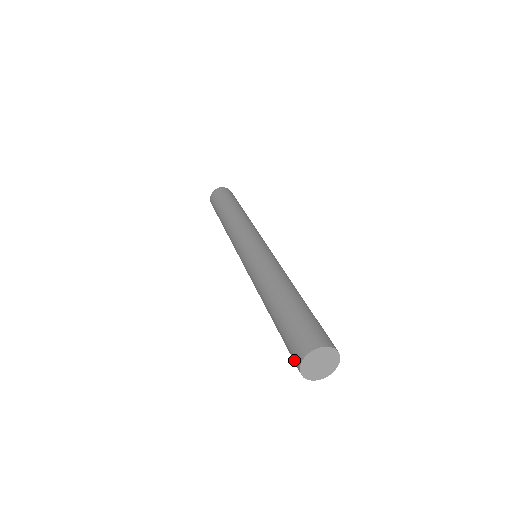
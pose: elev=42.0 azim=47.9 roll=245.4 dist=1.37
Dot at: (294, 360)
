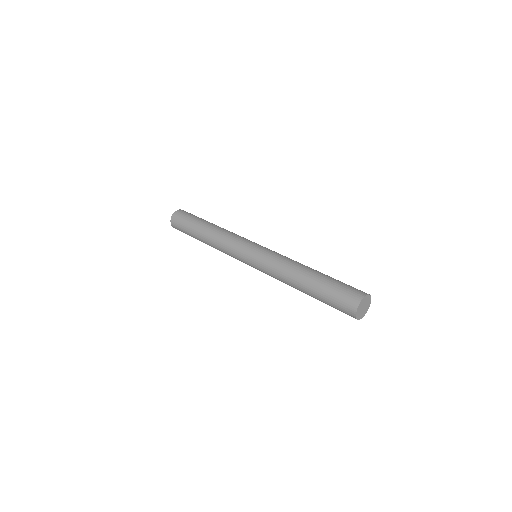
Dot at: (347, 312)
